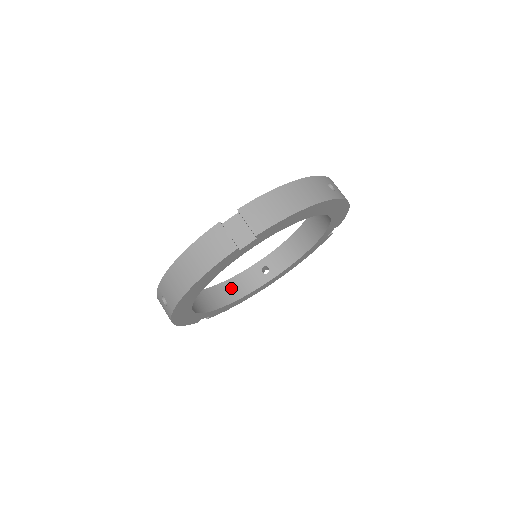
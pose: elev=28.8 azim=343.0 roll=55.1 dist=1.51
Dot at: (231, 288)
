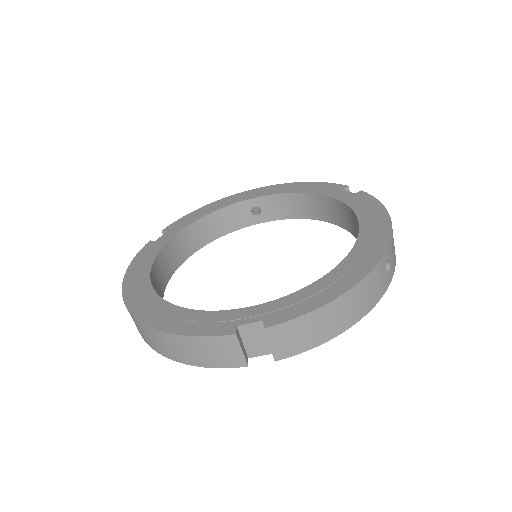
Dot at: (209, 226)
